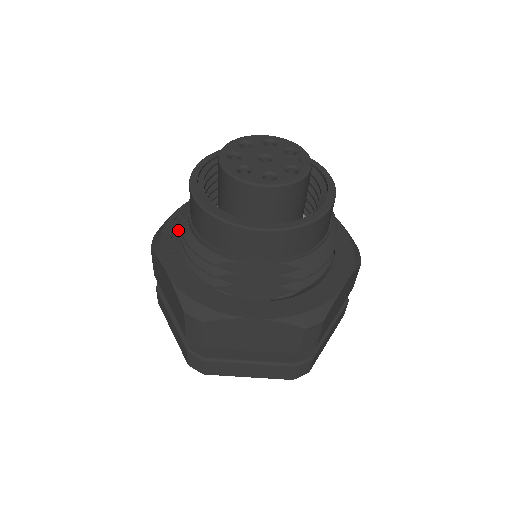
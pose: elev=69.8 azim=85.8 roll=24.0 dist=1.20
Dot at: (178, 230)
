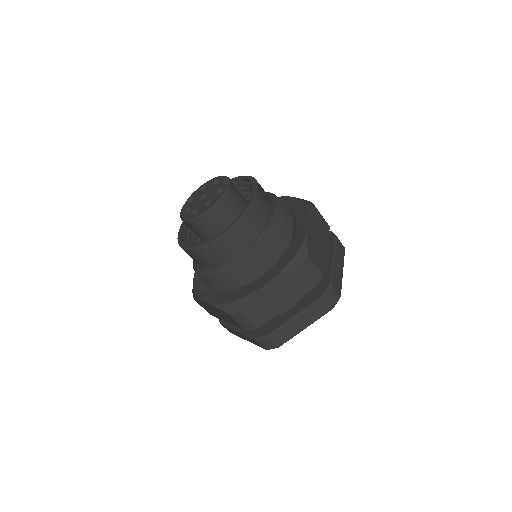
Dot at: (201, 278)
